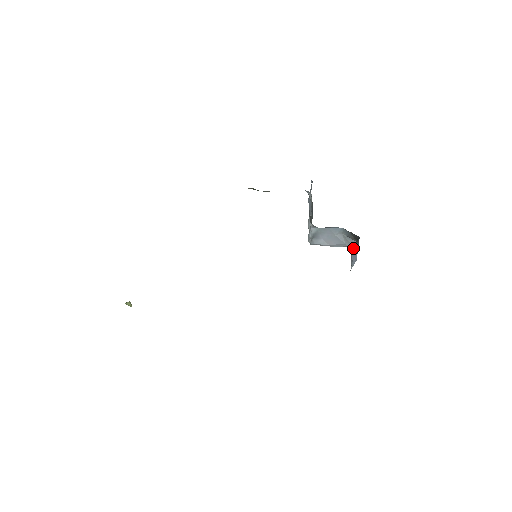
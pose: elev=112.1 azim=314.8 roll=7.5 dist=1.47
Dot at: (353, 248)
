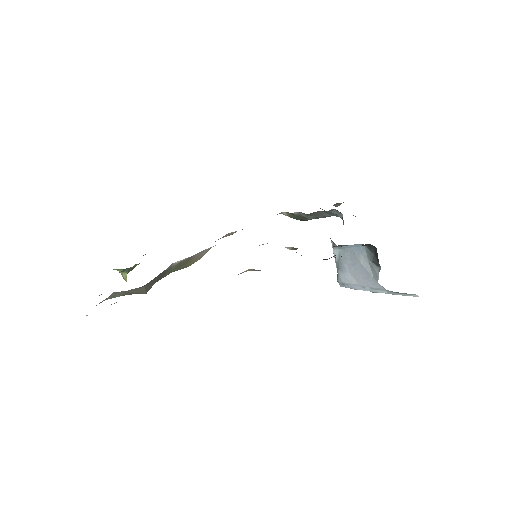
Dot at: occluded
